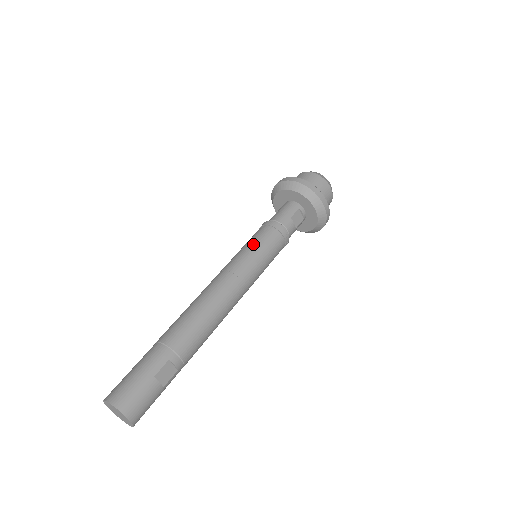
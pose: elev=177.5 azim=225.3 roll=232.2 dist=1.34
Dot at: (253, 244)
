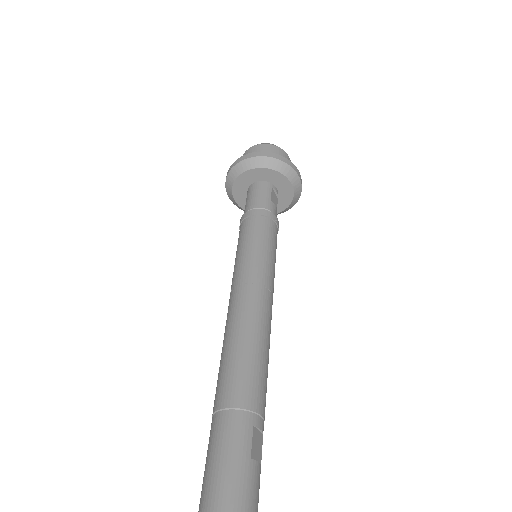
Dot at: (254, 242)
